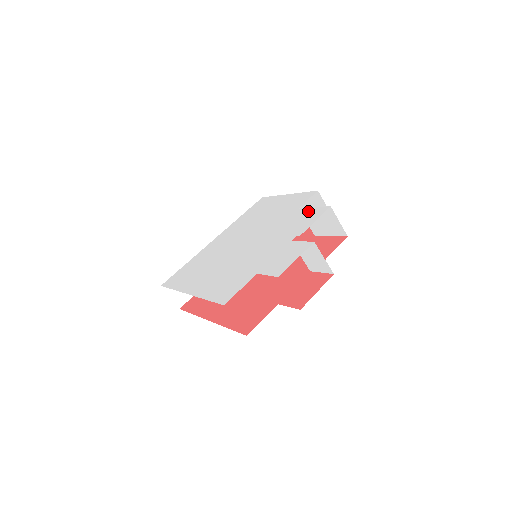
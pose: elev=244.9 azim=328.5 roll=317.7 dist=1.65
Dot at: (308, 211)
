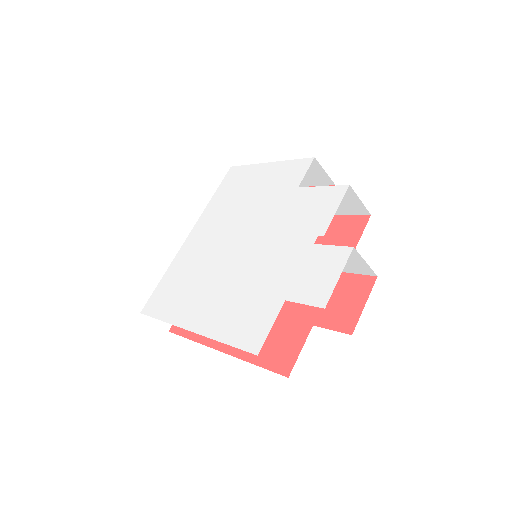
Dot at: (317, 192)
